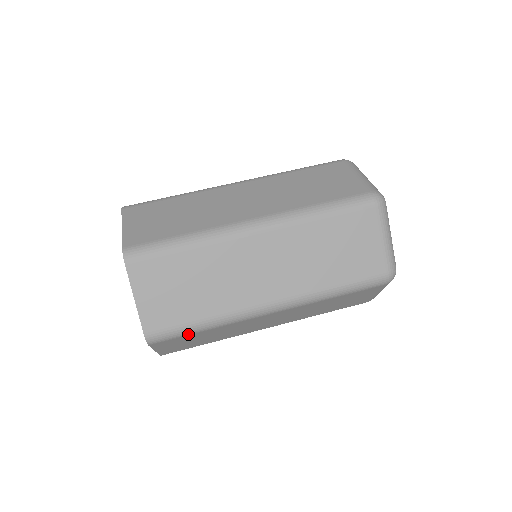
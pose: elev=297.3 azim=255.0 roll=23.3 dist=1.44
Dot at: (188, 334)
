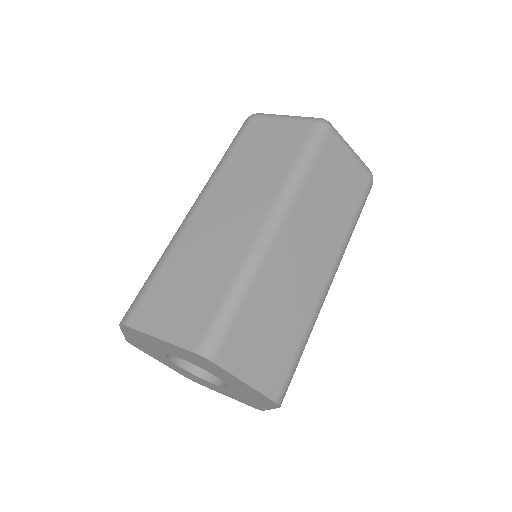
Dot at: (235, 315)
